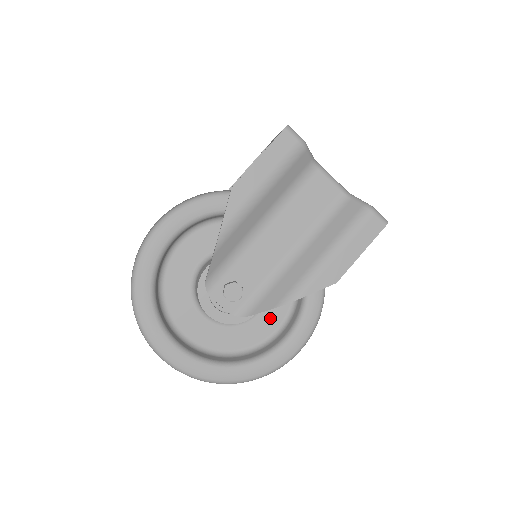
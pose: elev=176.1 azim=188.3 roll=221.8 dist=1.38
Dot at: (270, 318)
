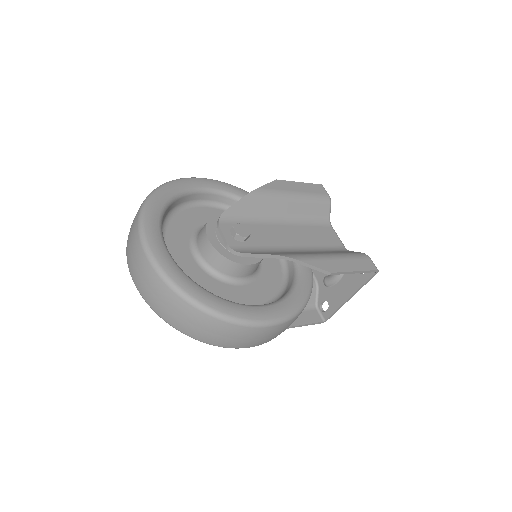
Dot at: (248, 296)
